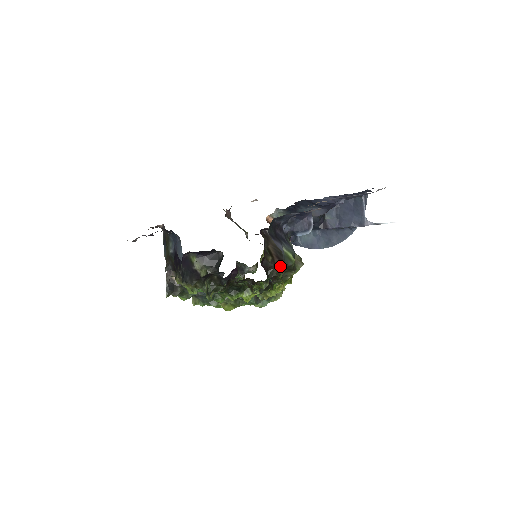
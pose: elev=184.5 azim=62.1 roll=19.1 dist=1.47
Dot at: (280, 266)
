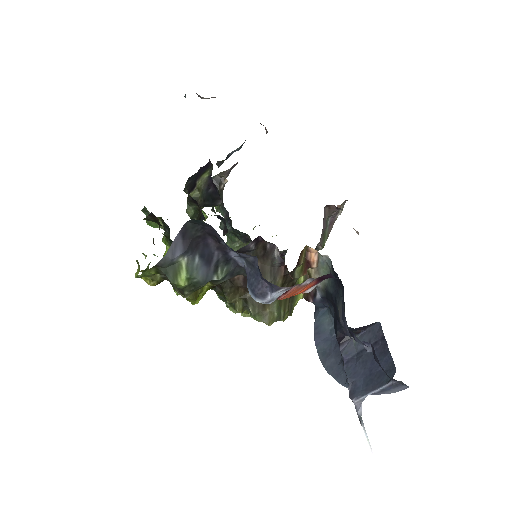
Dot at: (238, 288)
